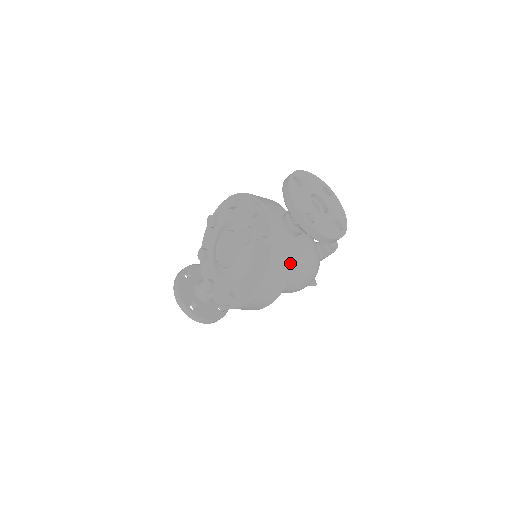
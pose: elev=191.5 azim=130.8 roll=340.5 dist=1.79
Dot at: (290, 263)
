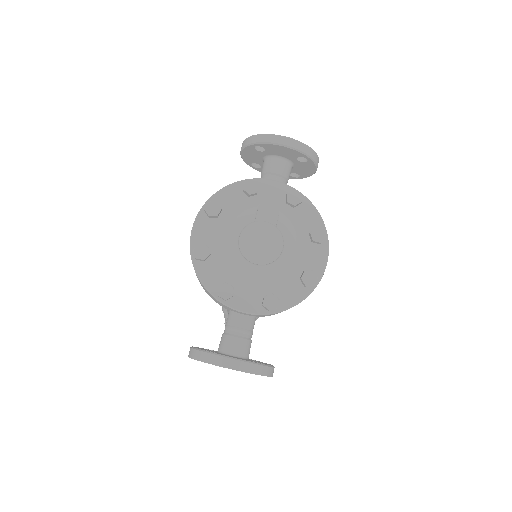
Dot at: occluded
